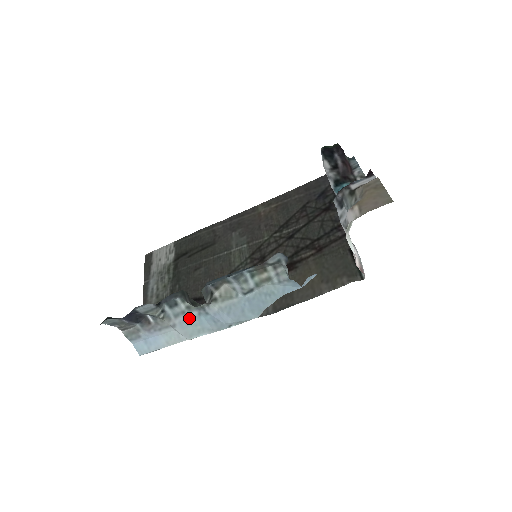
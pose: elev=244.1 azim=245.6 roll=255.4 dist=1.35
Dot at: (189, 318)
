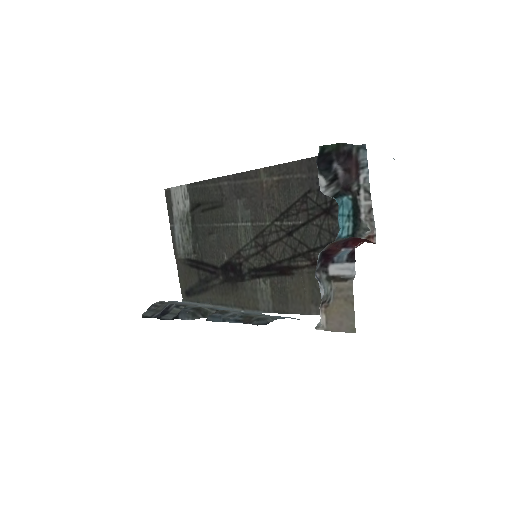
Dot at: occluded
